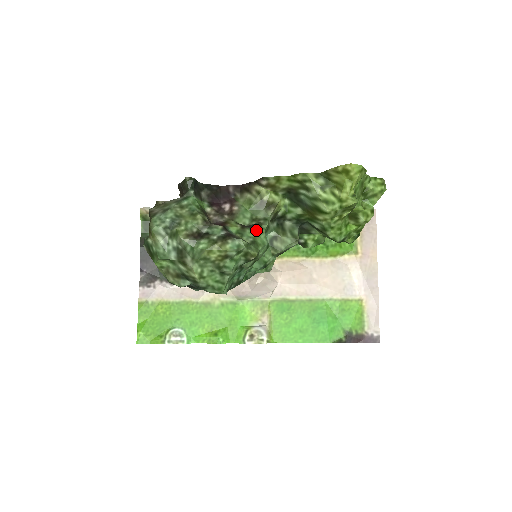
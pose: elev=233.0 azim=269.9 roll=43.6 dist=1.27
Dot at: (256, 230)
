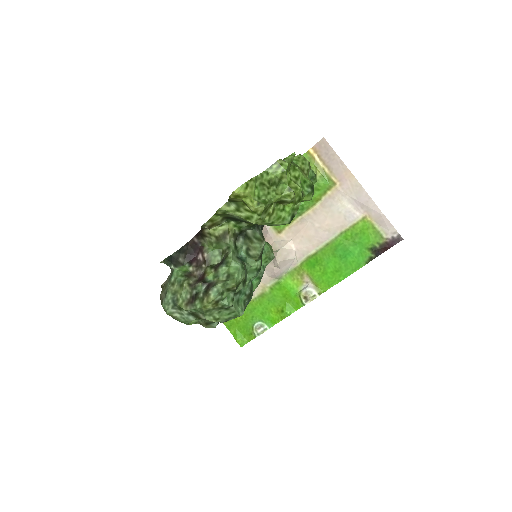
Dot at: (226, 263)
